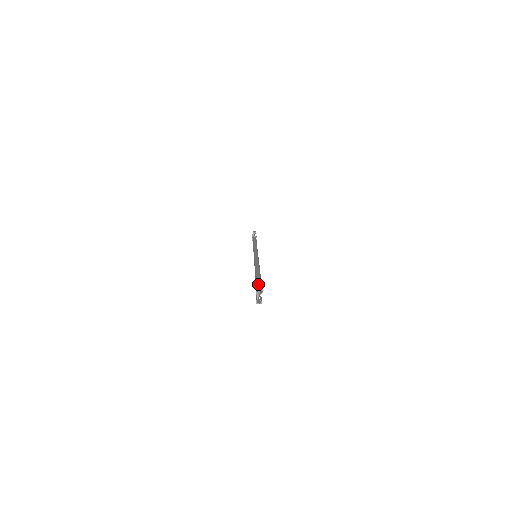
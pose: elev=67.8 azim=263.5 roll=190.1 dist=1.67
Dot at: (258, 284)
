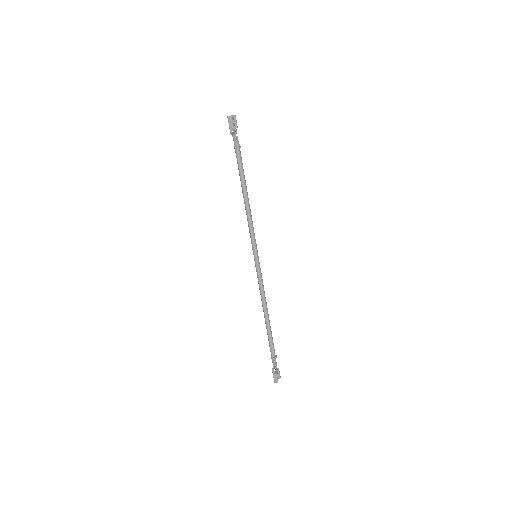
Dot at: (273, 373)
